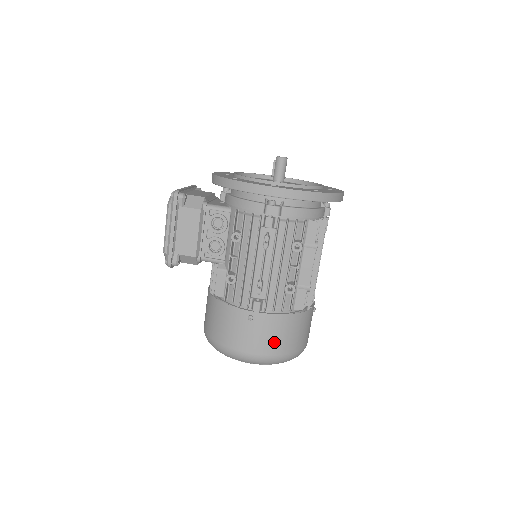
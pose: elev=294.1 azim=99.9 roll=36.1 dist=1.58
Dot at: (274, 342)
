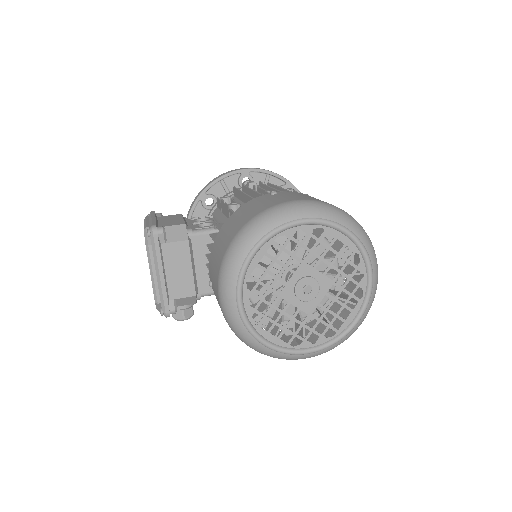
Dot at: occluded
